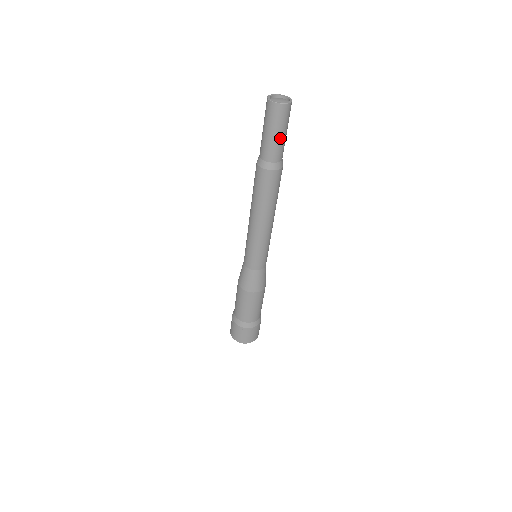
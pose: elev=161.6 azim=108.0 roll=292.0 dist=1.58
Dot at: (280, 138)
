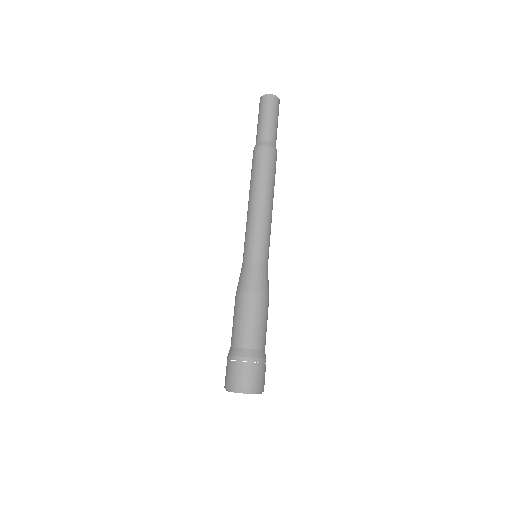
Dot at: (271, 121)
